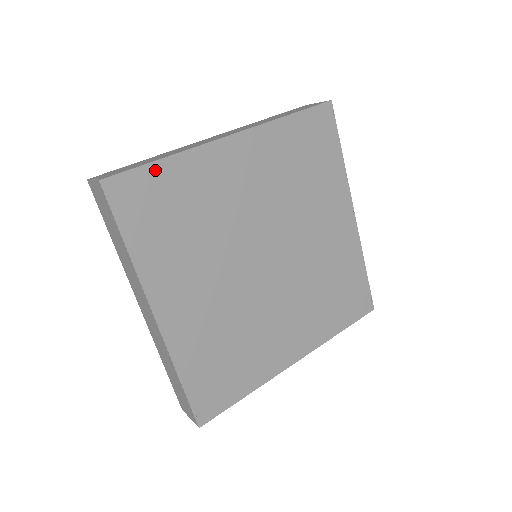
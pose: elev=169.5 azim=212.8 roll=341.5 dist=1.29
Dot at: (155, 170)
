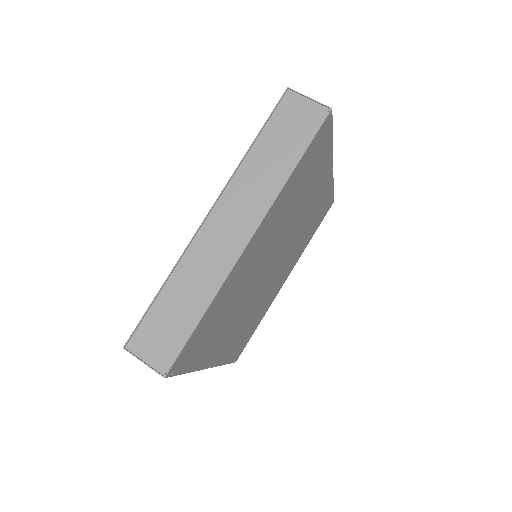
Dot at: (199, 327)
